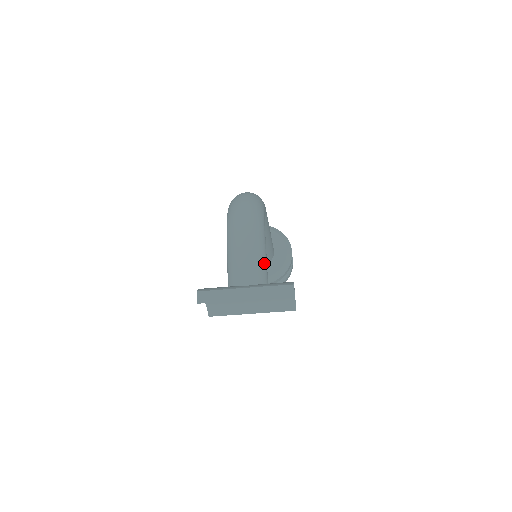
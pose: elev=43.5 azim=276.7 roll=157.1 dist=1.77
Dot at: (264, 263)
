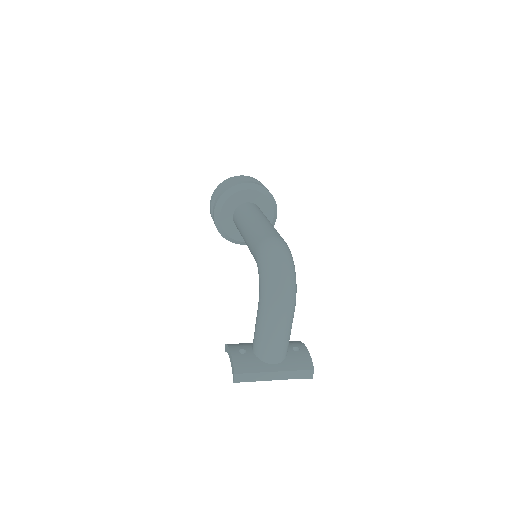
Dot at: occluded
